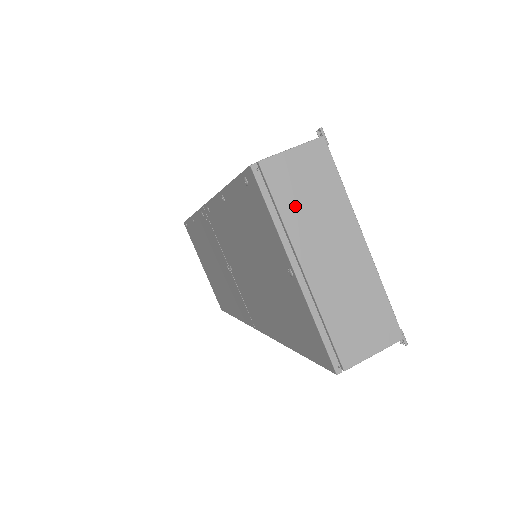
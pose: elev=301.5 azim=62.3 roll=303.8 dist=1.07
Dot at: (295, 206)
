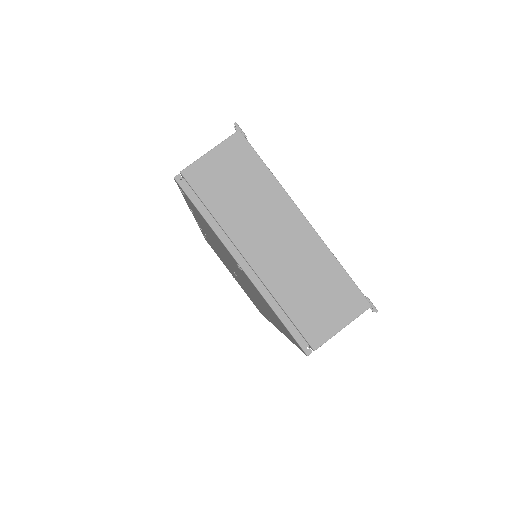
Dot at: (226, 204)
